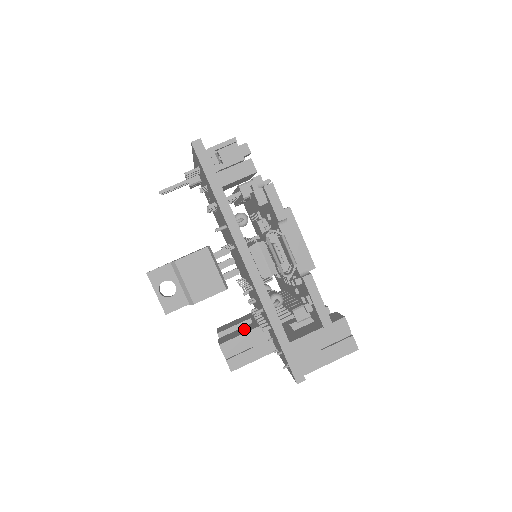
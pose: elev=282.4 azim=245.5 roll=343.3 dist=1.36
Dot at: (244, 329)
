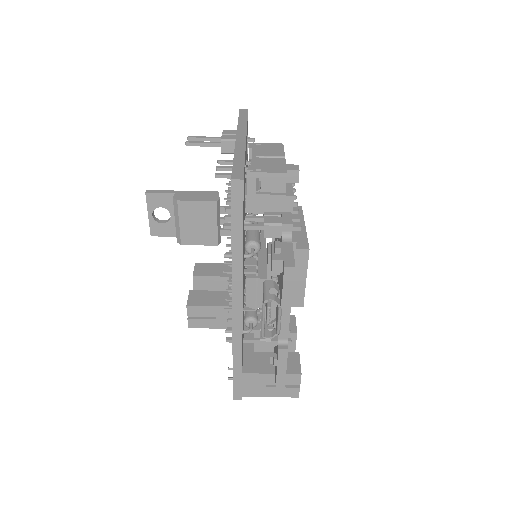
Dot at: (216, 297)
